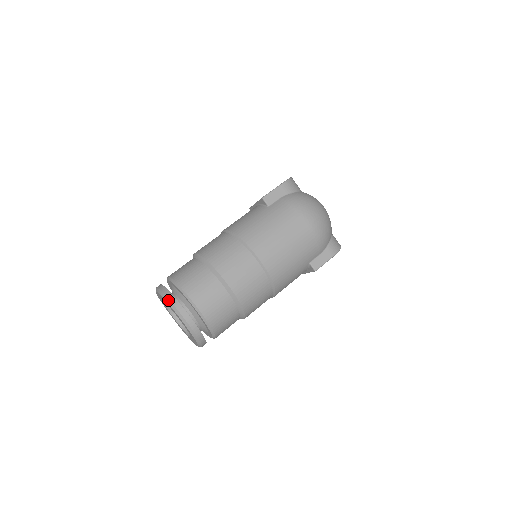
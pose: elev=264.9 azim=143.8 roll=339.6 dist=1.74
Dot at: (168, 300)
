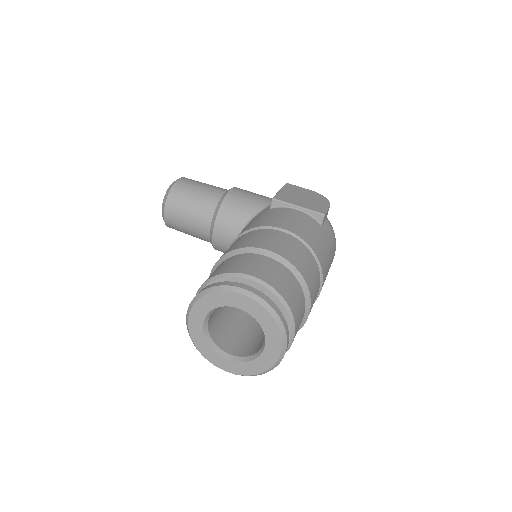
Dot at: (282, 325)
